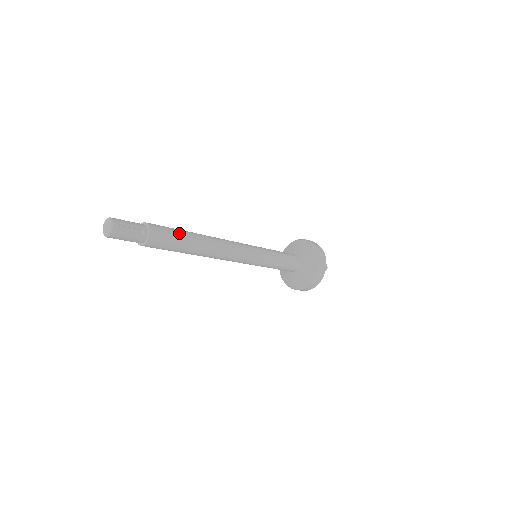
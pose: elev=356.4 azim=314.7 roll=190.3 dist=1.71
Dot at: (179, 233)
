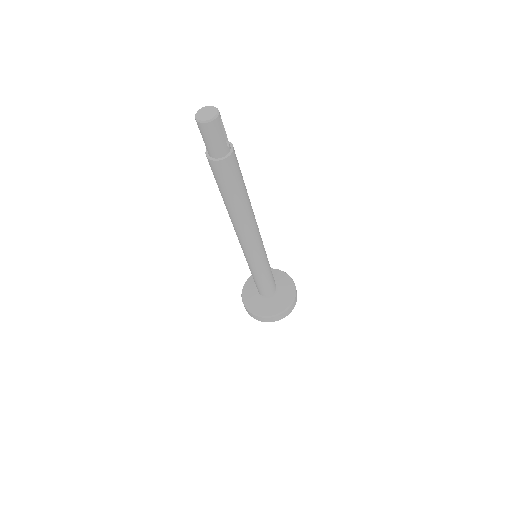
Dot at: occluded
